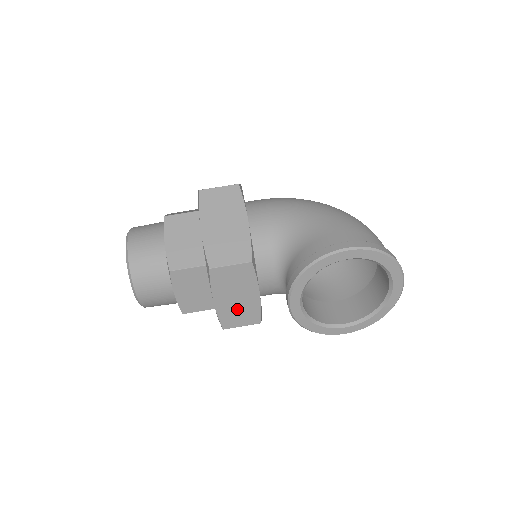
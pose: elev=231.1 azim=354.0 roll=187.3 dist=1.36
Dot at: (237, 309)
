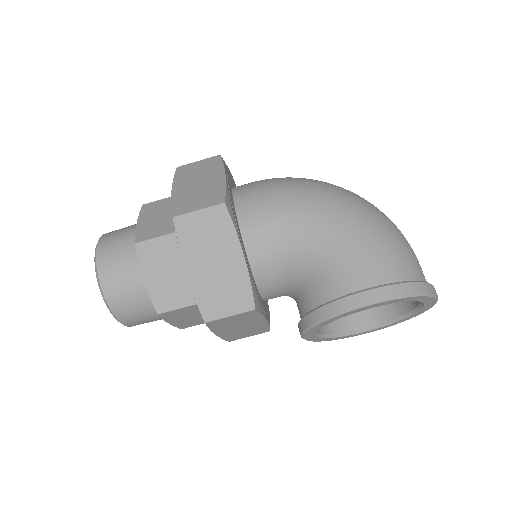
Dot at: (242, 331)
